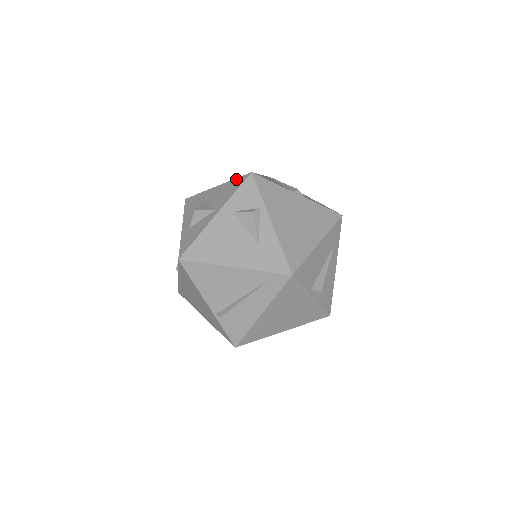
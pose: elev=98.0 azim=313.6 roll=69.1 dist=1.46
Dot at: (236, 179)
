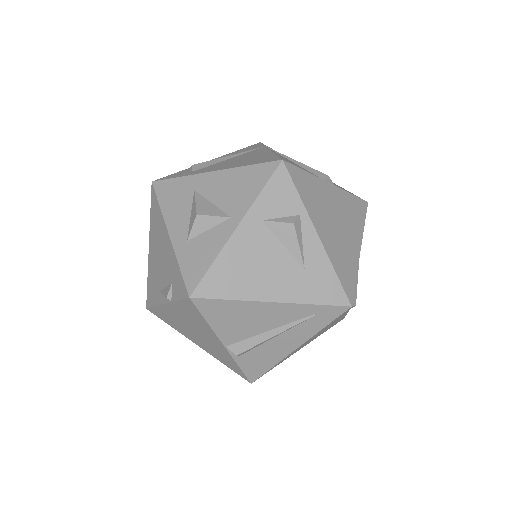
Dot at: (254, 166)
